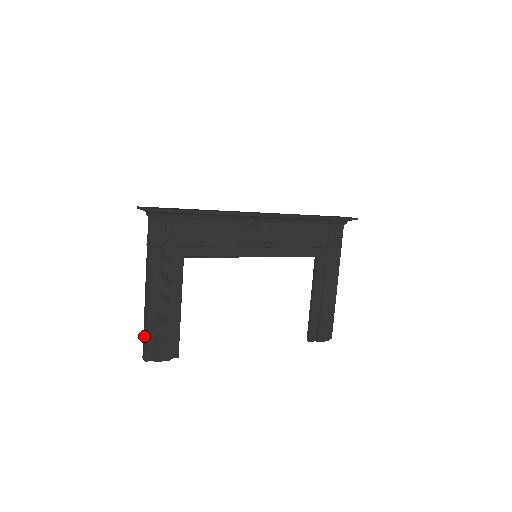
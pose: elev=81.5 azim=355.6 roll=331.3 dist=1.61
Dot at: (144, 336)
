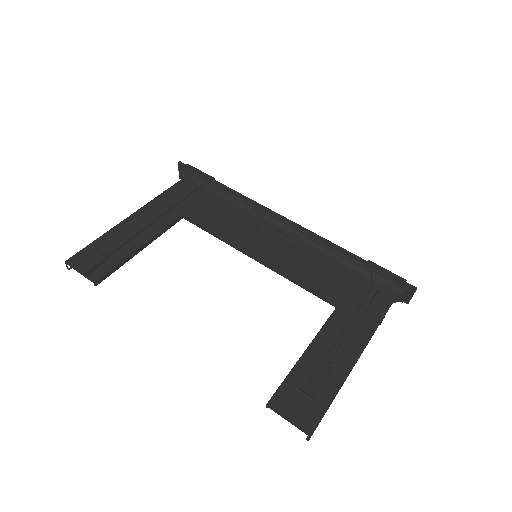
Dot at: occluded
